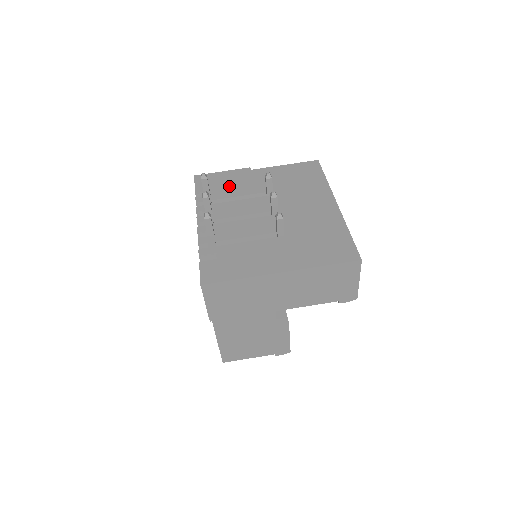
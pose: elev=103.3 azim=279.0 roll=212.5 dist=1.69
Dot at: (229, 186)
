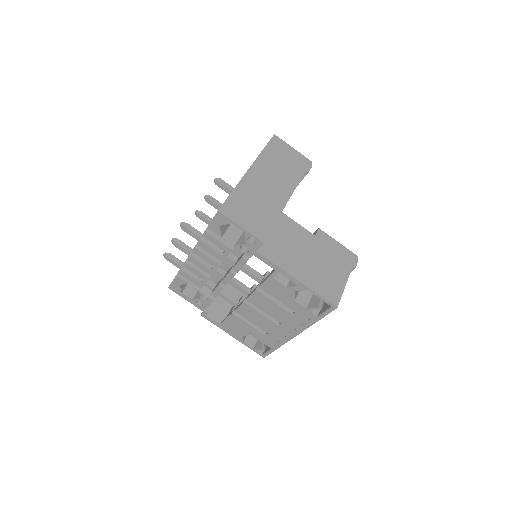
Dot at: occluded
